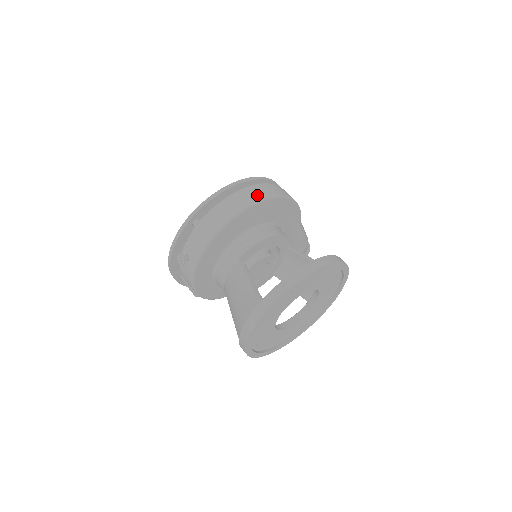
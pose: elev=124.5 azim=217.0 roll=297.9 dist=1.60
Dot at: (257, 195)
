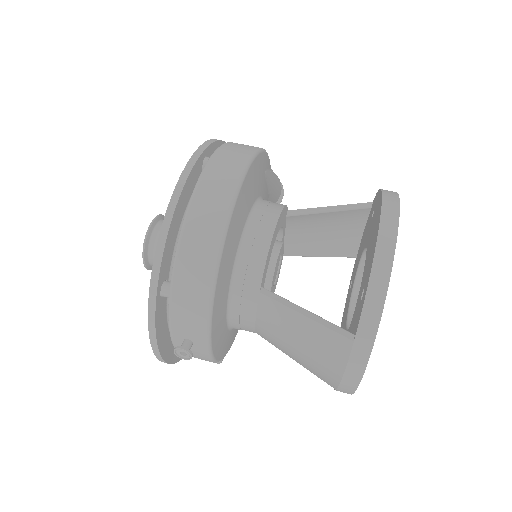
Dot at: (223, 187)
